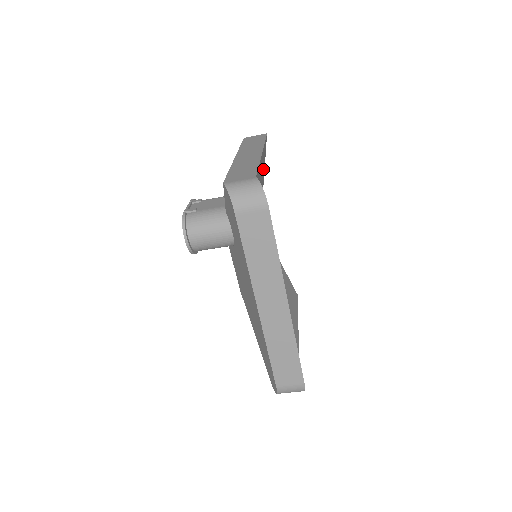
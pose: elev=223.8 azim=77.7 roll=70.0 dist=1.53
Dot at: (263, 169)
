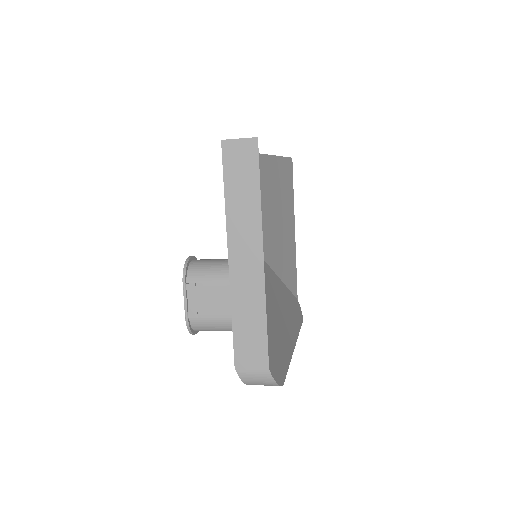
Dot at: occluded
